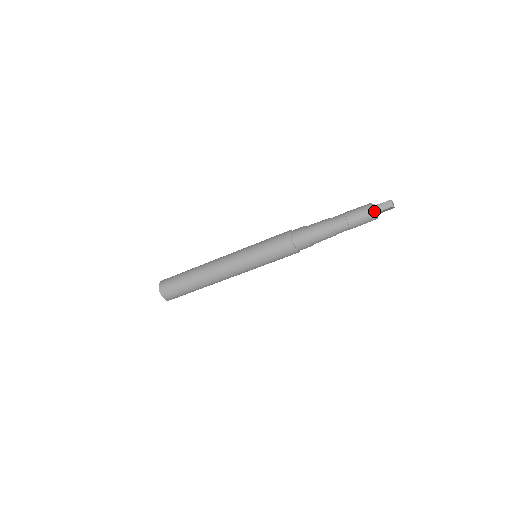
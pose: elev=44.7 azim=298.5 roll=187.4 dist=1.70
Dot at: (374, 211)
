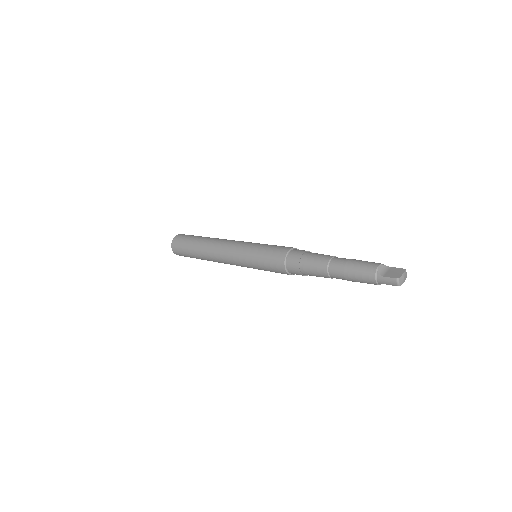
Dot at: (376, 282)
